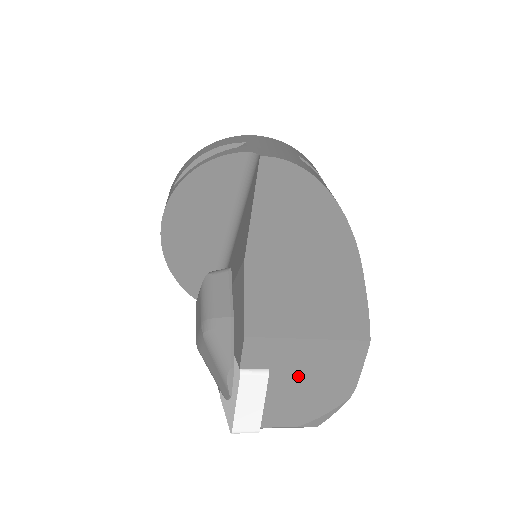
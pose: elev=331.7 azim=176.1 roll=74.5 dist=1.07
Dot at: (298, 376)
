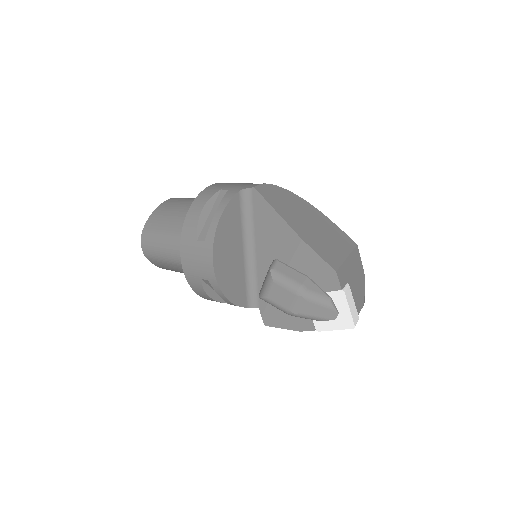
Dot at: (353, 279)
